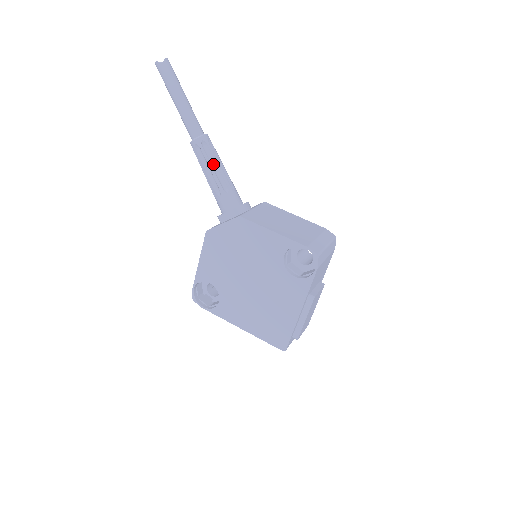
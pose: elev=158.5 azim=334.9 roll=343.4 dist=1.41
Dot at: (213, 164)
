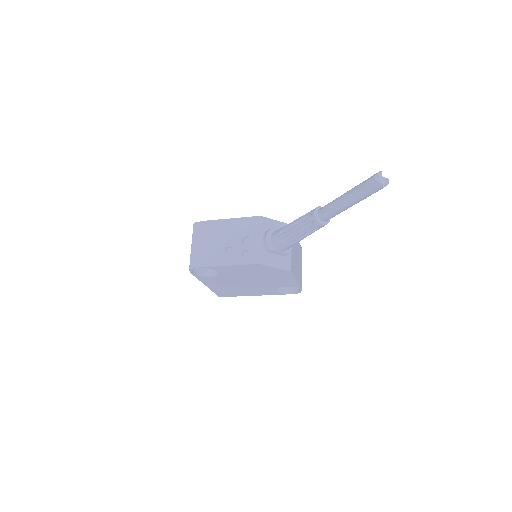
Dot at: occluded
